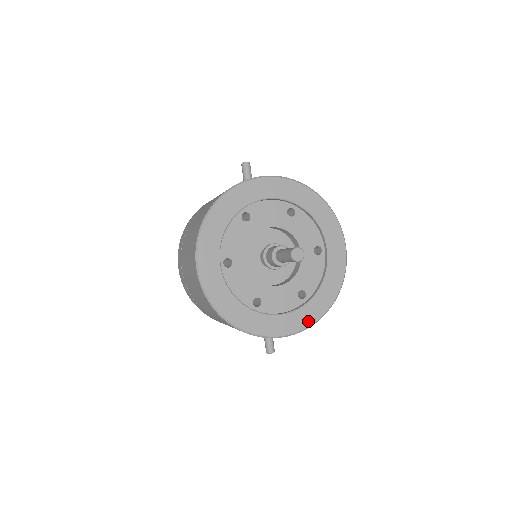
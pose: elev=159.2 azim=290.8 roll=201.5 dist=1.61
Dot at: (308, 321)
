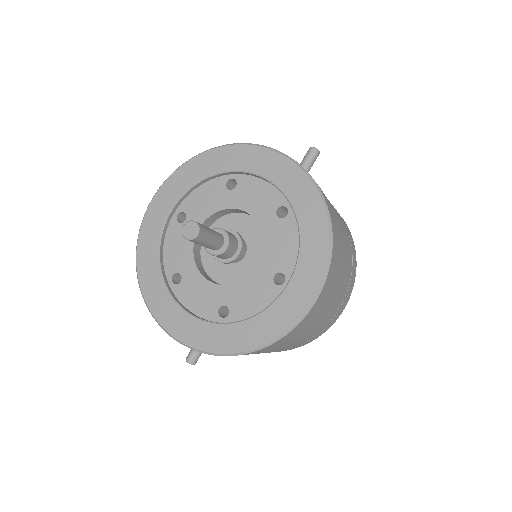
Dot at: (203, 343)
